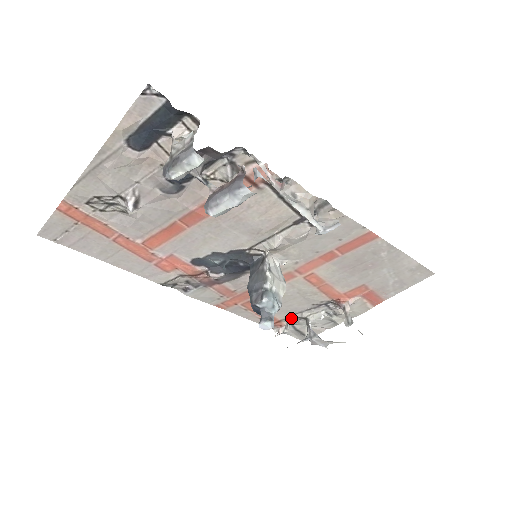
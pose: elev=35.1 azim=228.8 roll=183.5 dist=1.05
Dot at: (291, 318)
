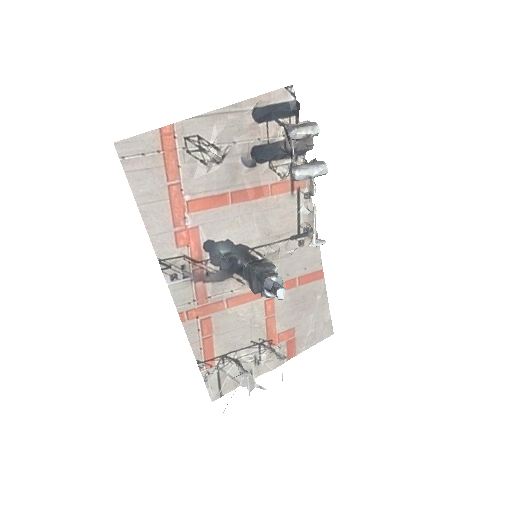
Dot at: (224, 357)
